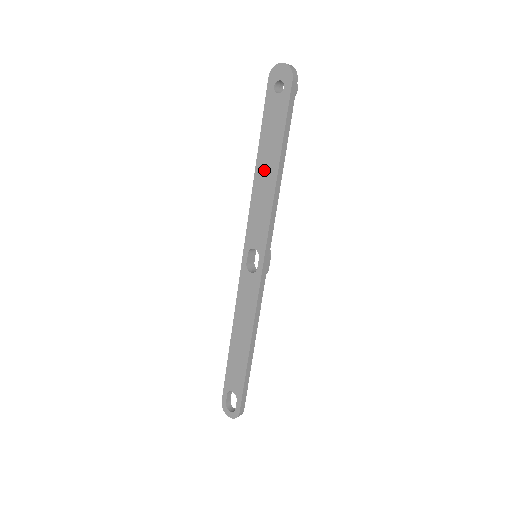
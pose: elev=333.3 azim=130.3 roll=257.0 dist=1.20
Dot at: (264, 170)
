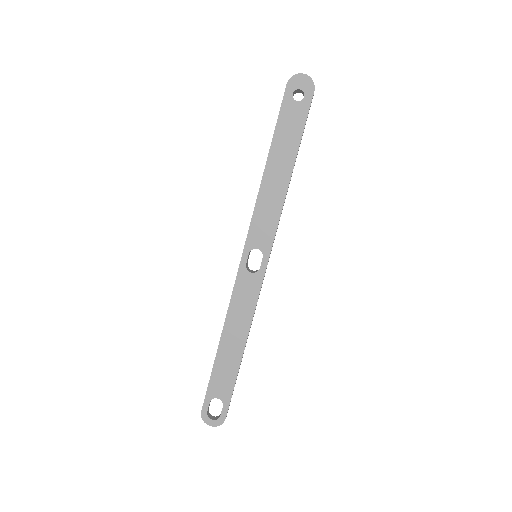
Dot at: (275, 172)
